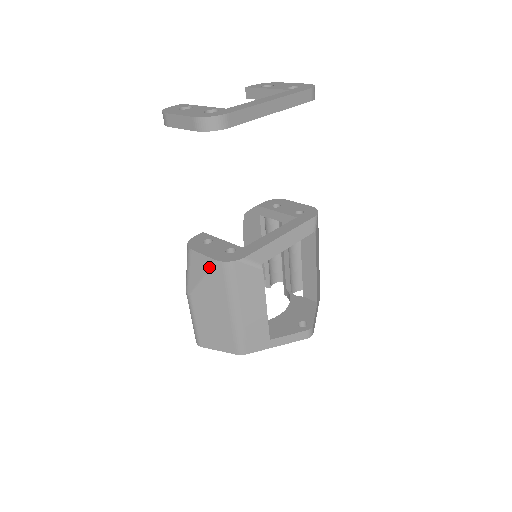
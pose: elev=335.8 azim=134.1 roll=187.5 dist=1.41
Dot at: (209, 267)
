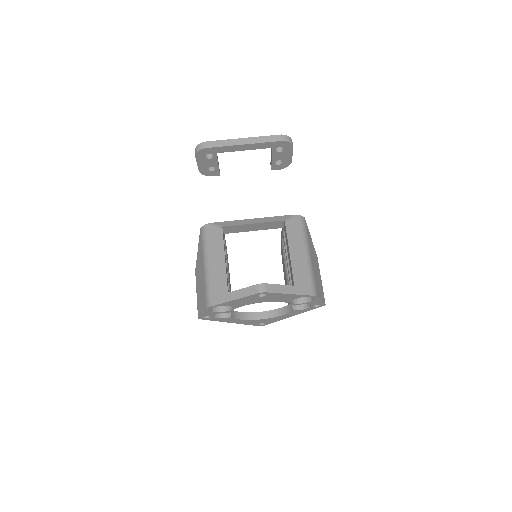
Dot at: (199, 239)
